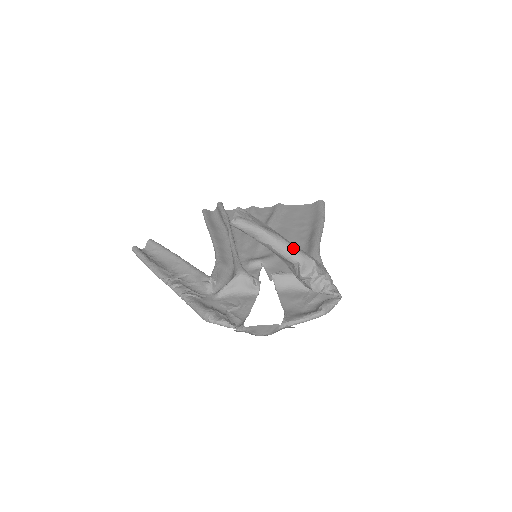
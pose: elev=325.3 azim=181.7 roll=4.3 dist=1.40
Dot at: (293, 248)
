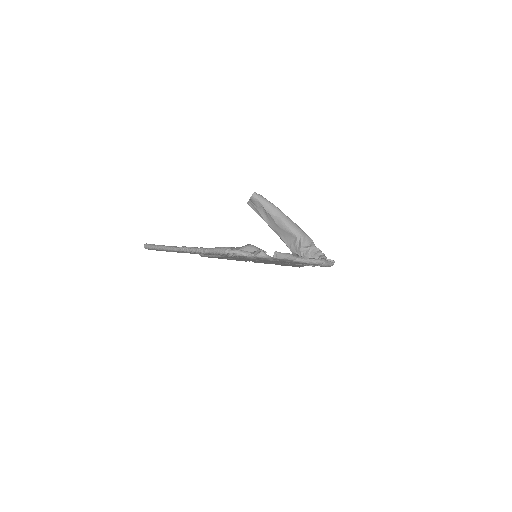
Dot at: (297, 225)
